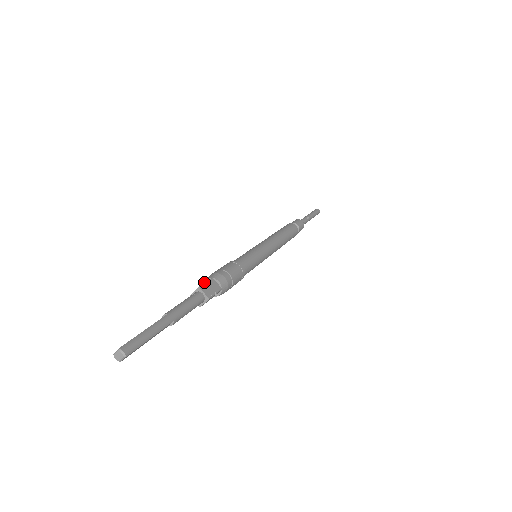
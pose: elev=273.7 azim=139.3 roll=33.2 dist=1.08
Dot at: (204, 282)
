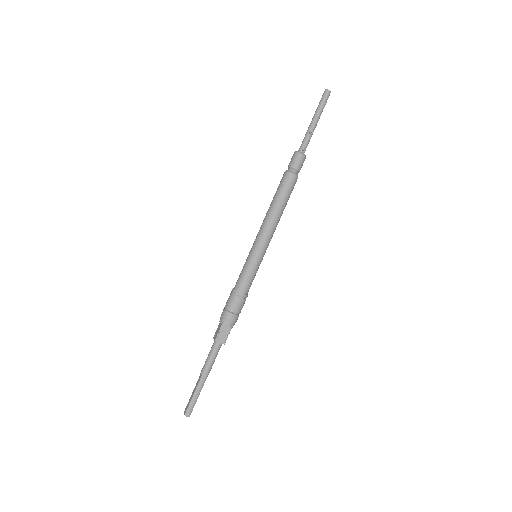
Dot at: (219, 321)
